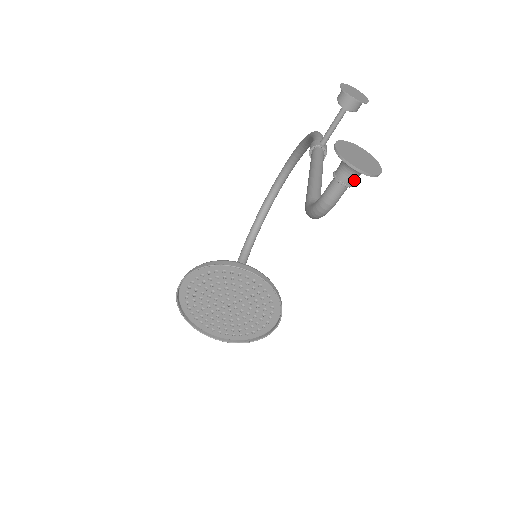
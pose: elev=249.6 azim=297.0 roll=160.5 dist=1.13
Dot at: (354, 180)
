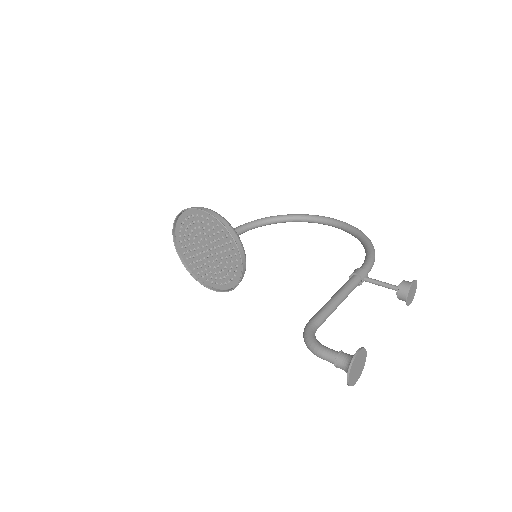
Dot at: occluded
